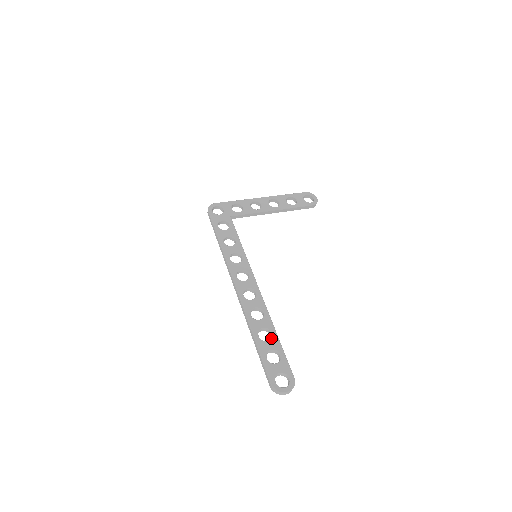
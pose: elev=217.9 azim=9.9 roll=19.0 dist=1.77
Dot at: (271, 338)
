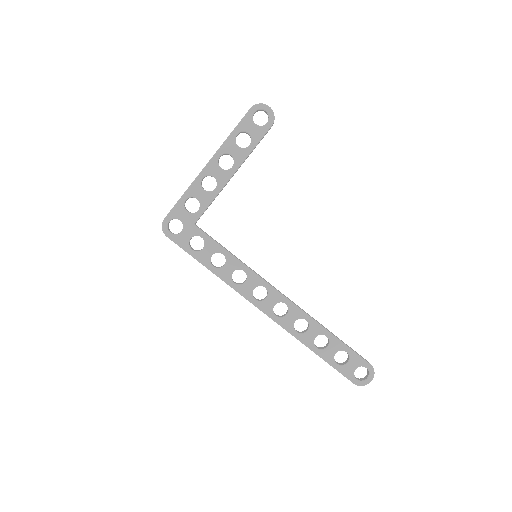
Dot at: (329, 342)
